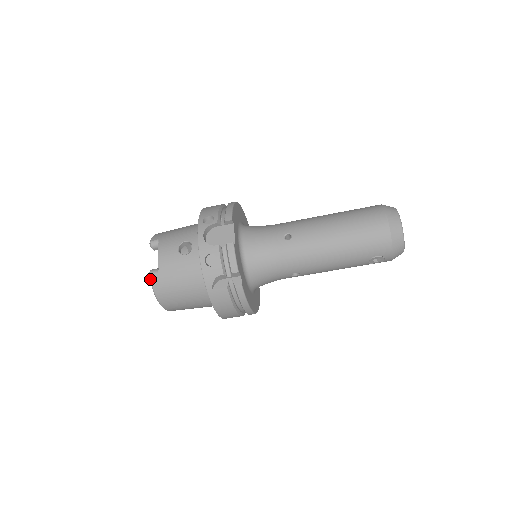
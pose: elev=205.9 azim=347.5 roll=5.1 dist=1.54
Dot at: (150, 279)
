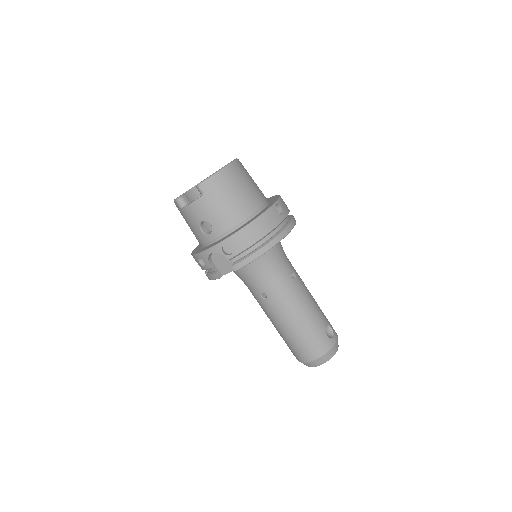
Dot at: (174, 201)
